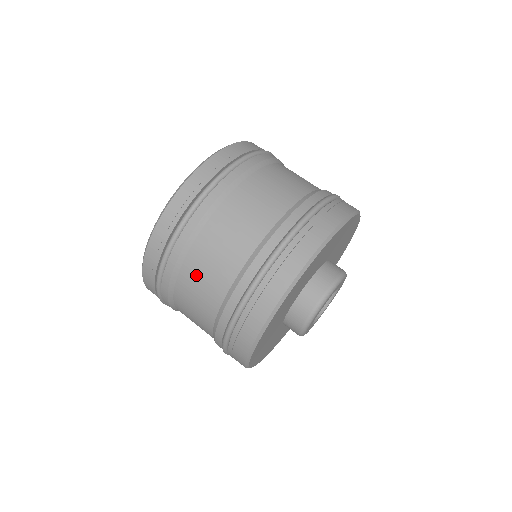
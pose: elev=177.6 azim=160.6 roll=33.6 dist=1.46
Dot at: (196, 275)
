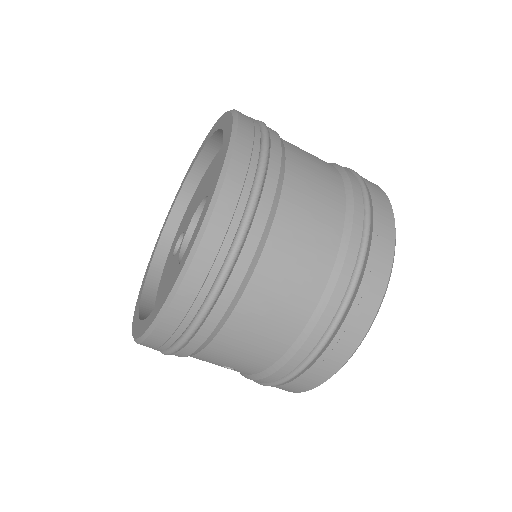
Dot at: (289, 251)
